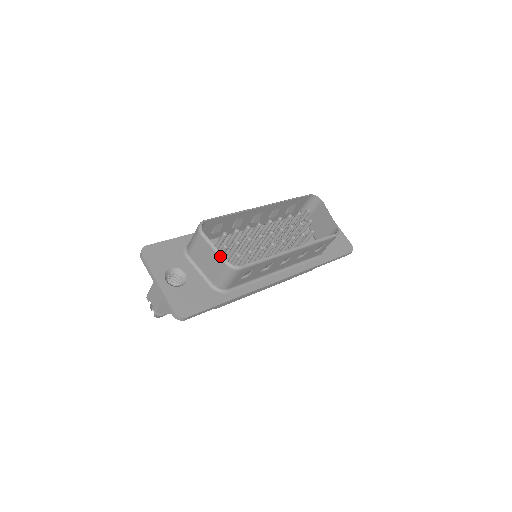
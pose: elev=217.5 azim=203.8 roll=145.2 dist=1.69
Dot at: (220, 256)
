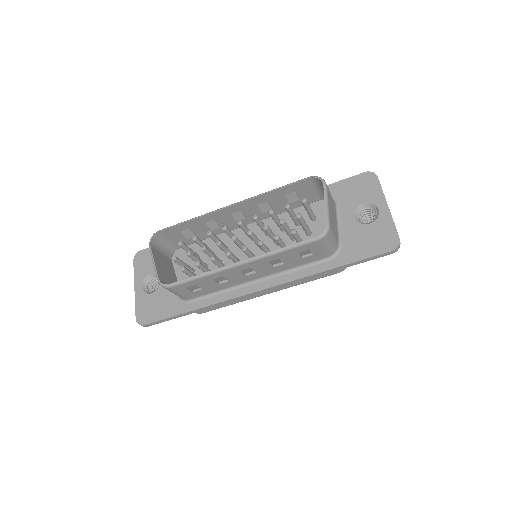
Dot at: occluded
